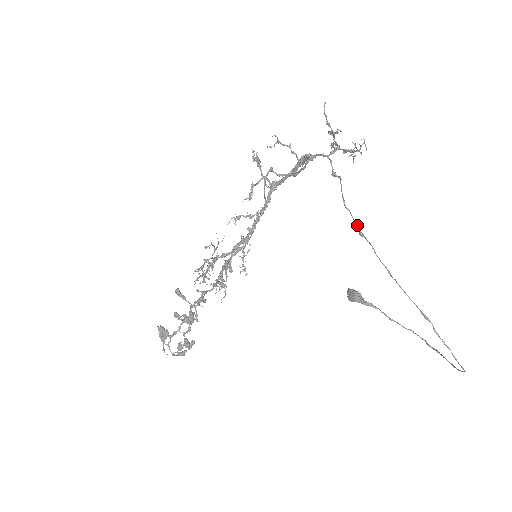
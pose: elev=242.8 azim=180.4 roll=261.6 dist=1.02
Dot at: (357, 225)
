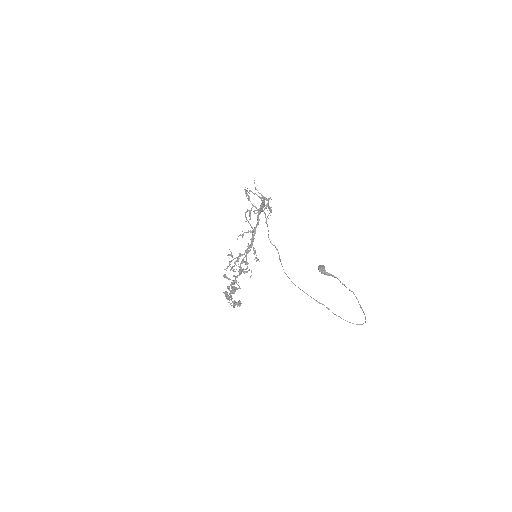
Dot at: occluded
